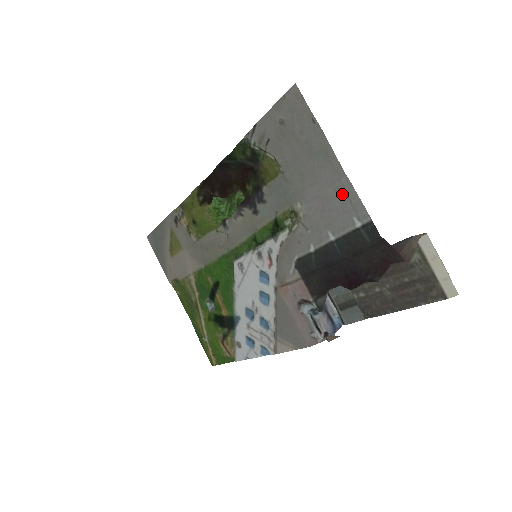
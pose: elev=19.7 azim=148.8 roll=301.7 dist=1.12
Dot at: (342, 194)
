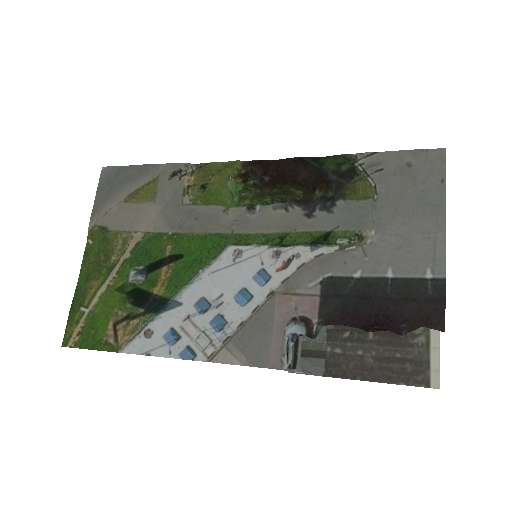
Dot at: (430, 245)
